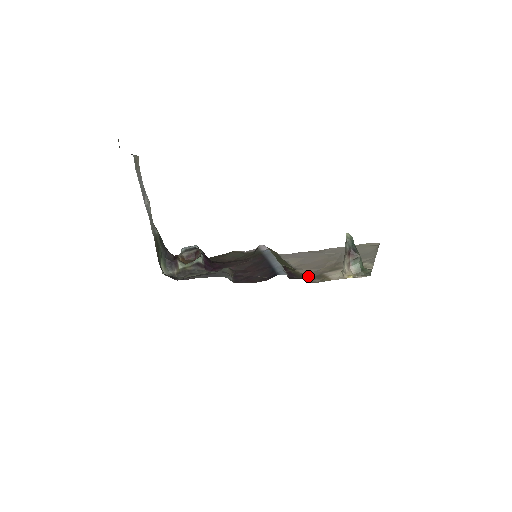
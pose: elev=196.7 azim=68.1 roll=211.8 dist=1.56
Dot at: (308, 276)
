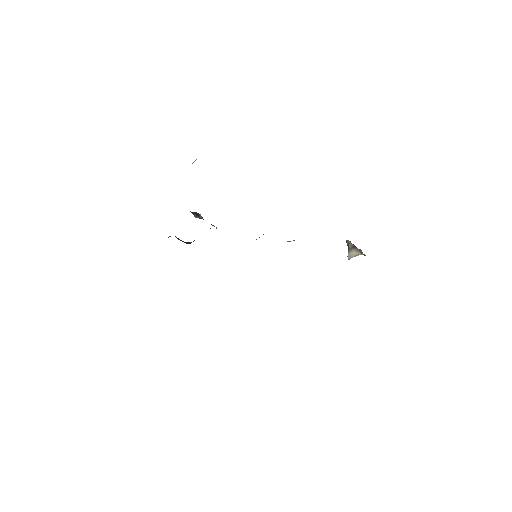
Dot at: occluded
